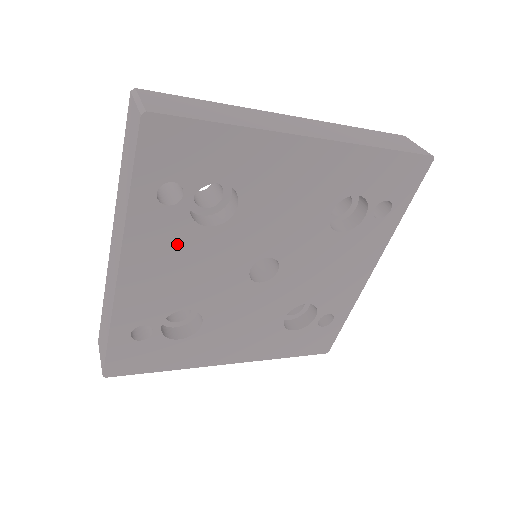
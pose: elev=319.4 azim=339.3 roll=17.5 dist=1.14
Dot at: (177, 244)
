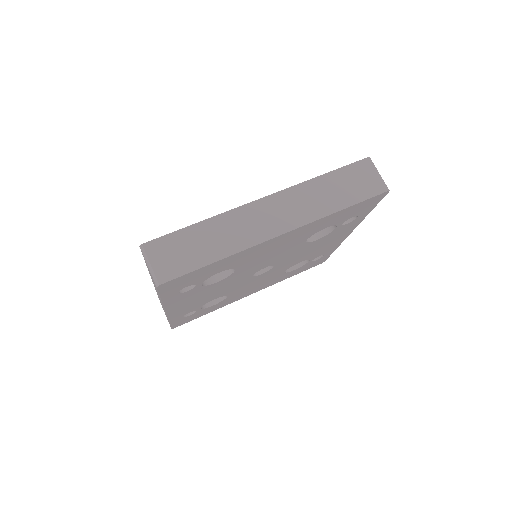
Dot at: (199, 293)
